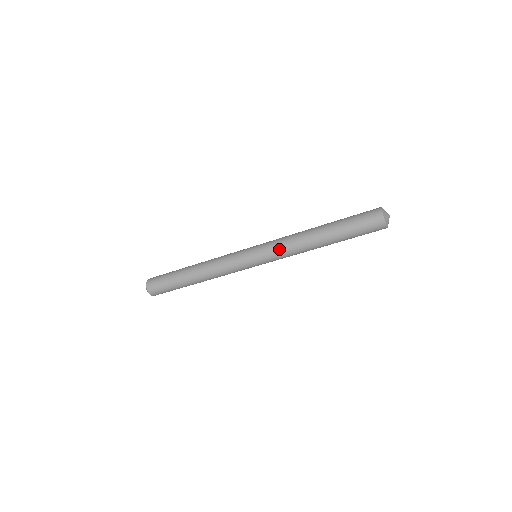
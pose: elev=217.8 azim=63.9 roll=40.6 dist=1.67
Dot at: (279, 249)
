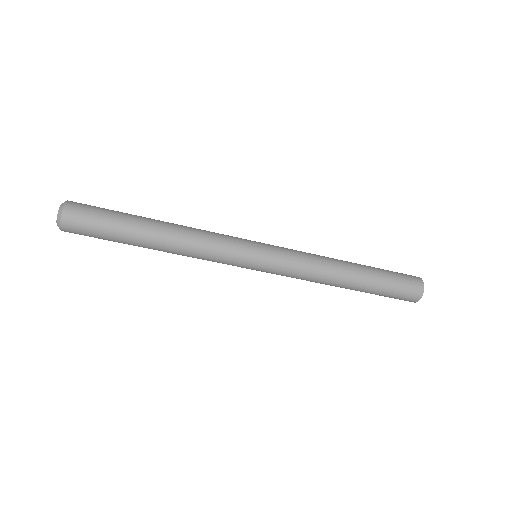
Dot at: (299, 254)
